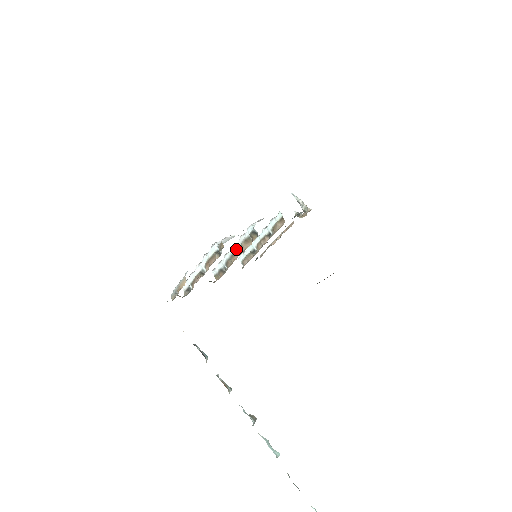
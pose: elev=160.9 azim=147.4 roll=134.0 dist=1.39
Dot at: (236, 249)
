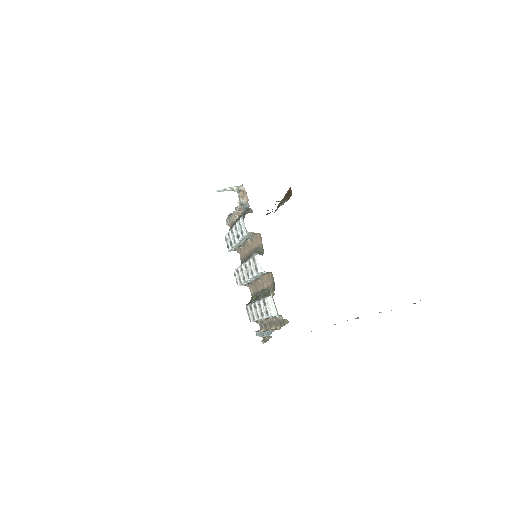
Dot at: (254, 278)
